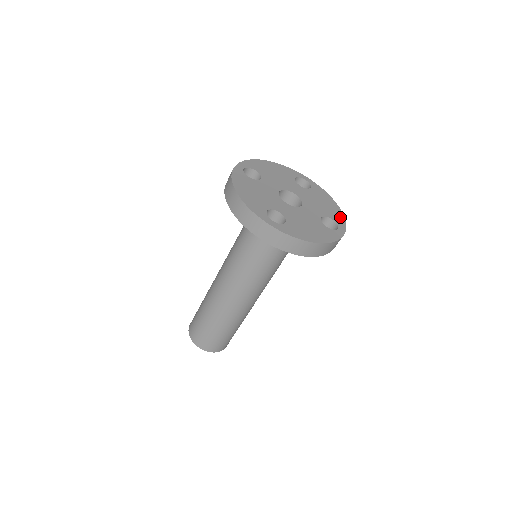
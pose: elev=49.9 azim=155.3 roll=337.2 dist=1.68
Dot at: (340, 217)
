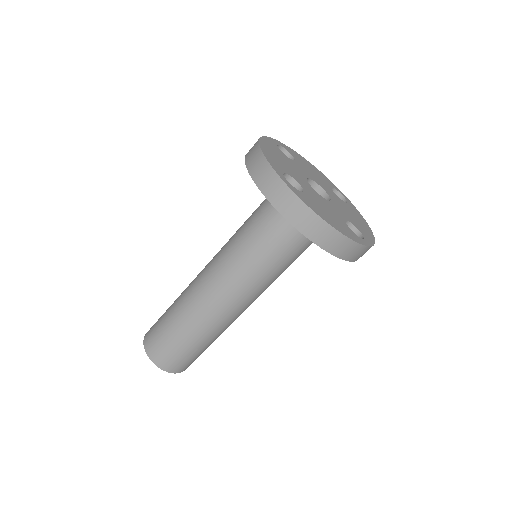
Dot at: (370, 236)
